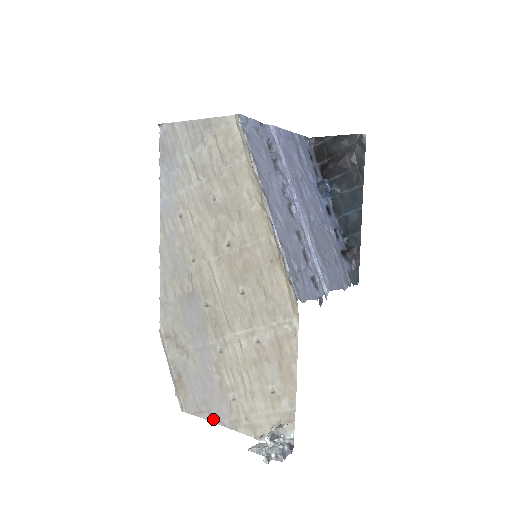
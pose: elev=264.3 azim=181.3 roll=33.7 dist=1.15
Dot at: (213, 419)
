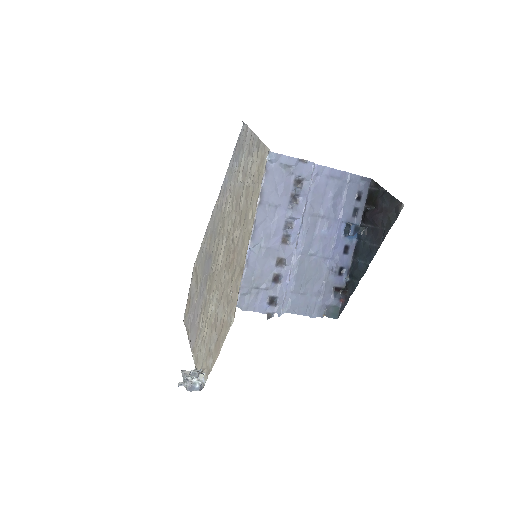
Dot at: (189, 338)
